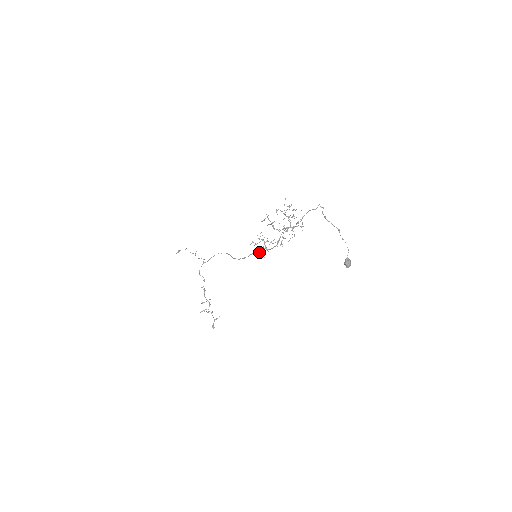
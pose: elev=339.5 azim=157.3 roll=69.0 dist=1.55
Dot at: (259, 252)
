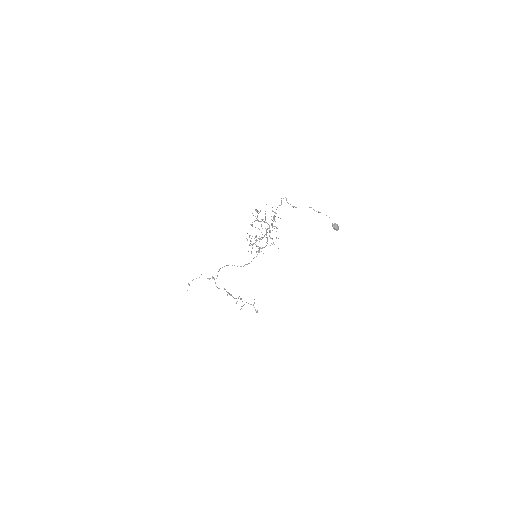
Dot at: (257, 254)
